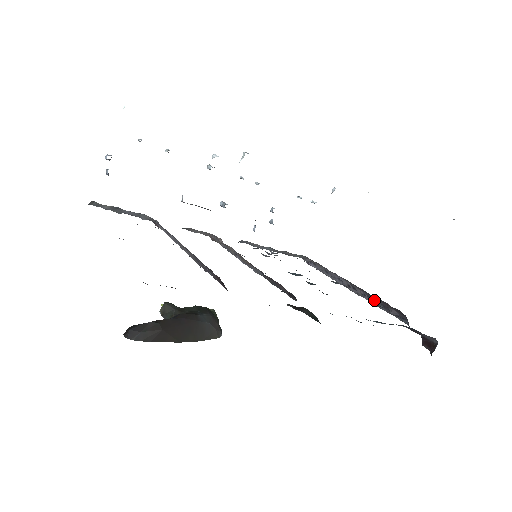
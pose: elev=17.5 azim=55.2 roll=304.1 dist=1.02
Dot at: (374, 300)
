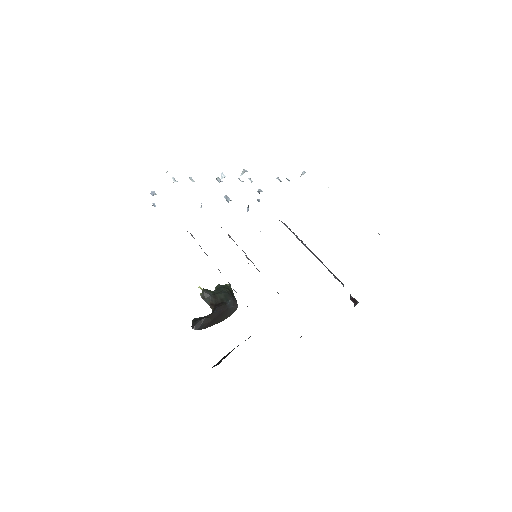
Dot at: (325, 266)
